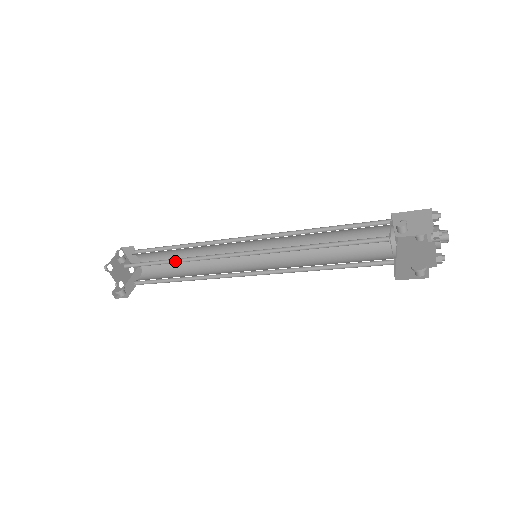
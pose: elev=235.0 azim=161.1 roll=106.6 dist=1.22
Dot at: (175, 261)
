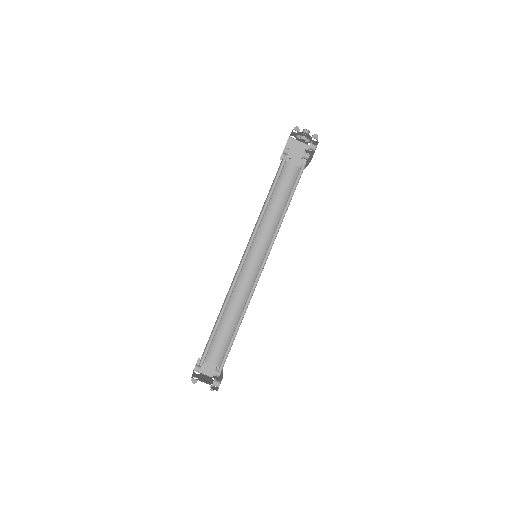
Dot at: (222, 315)
